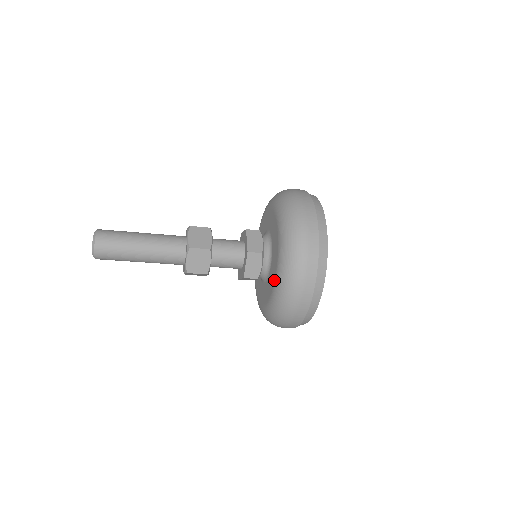
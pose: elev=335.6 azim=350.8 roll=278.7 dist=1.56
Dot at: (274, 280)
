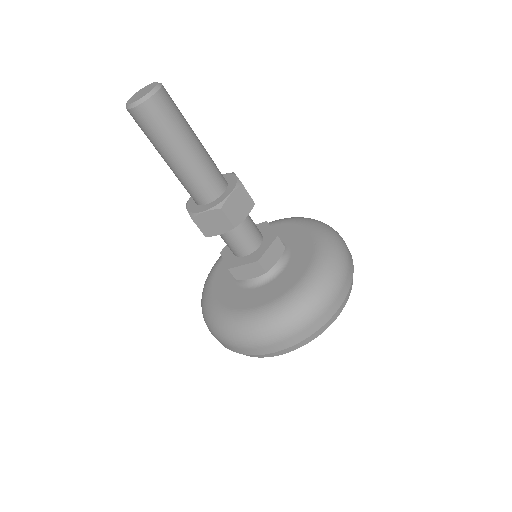
Dot at: (302, 275)
